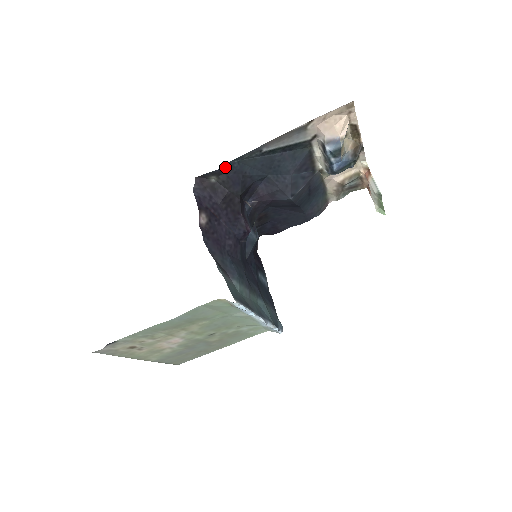
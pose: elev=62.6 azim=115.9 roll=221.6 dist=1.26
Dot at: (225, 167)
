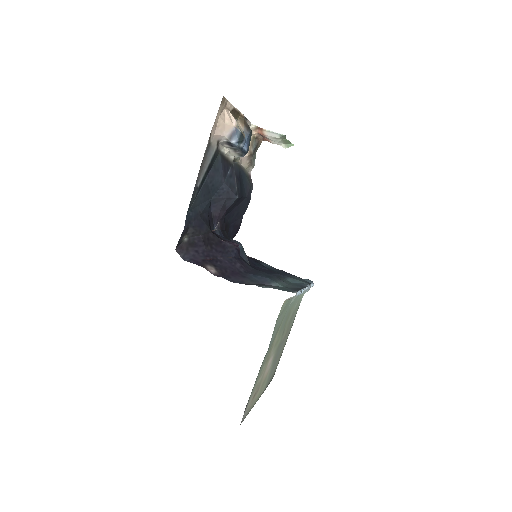
Dot at: (186, 223)
